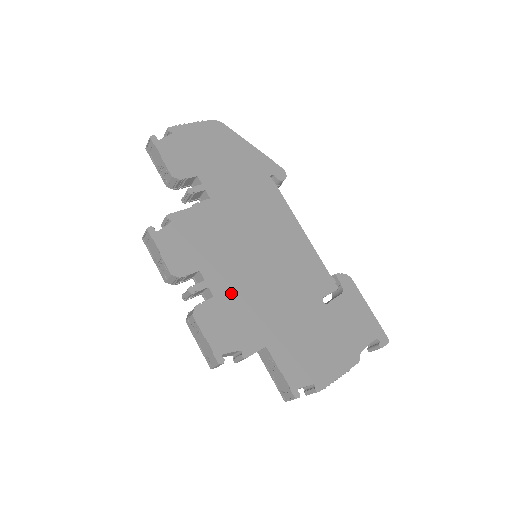
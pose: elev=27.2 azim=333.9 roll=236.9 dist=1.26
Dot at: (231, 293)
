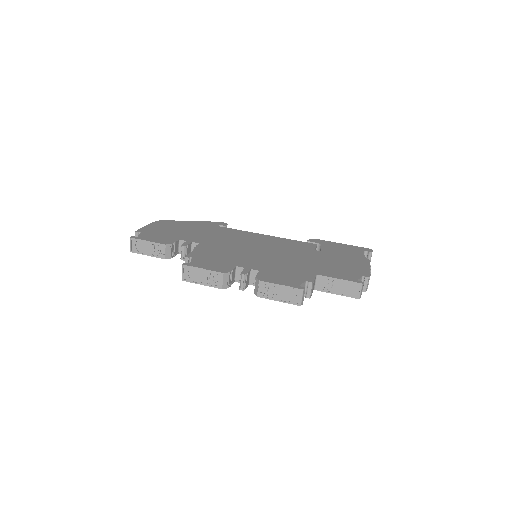
Dot at: (266, 266)
